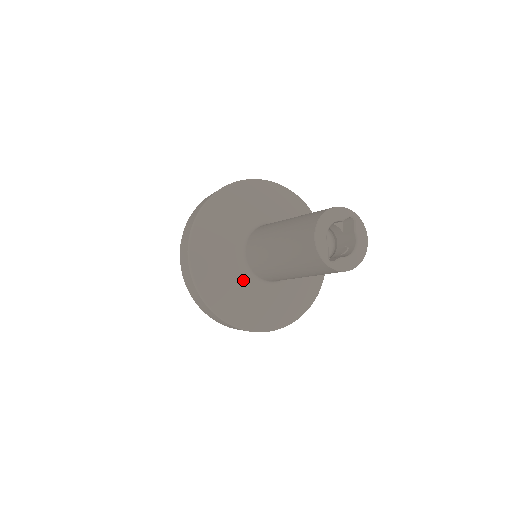
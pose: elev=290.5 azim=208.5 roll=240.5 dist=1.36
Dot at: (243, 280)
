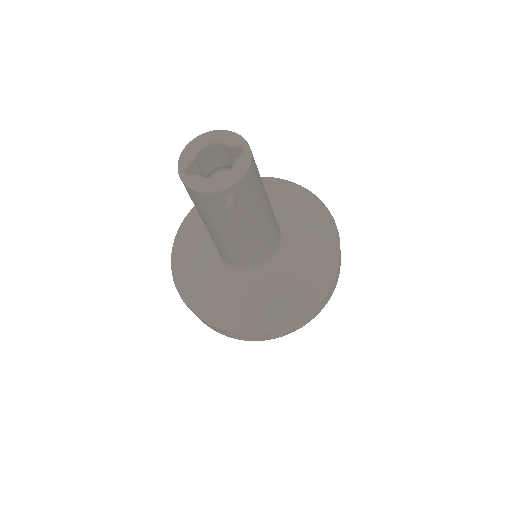
Dot at: (210, 251)
